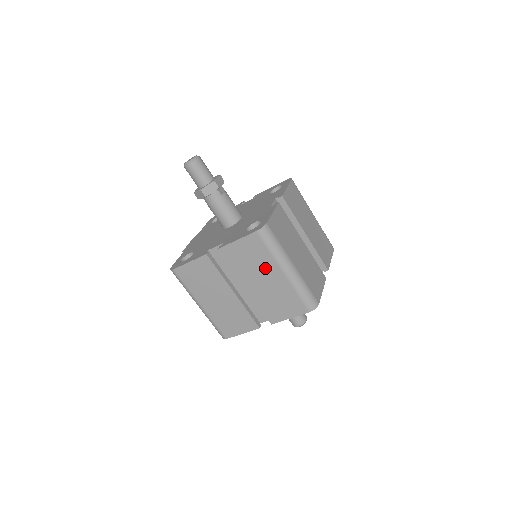
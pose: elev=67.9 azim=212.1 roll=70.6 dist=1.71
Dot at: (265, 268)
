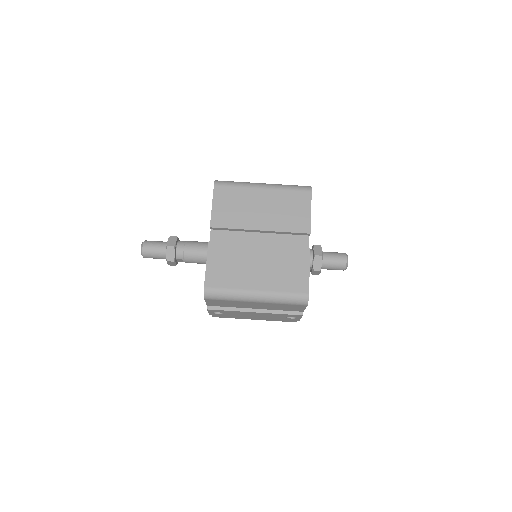
Dot at: (250, 200)
